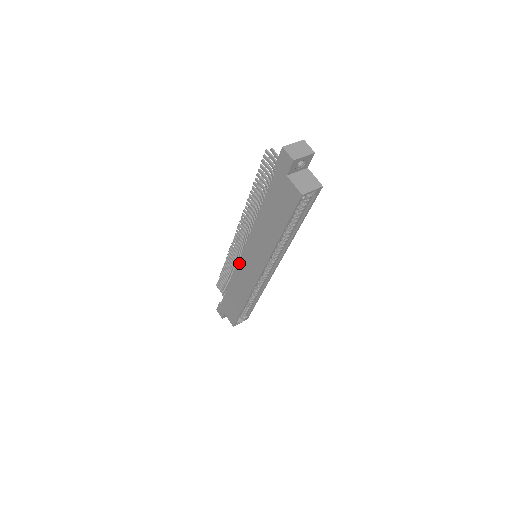
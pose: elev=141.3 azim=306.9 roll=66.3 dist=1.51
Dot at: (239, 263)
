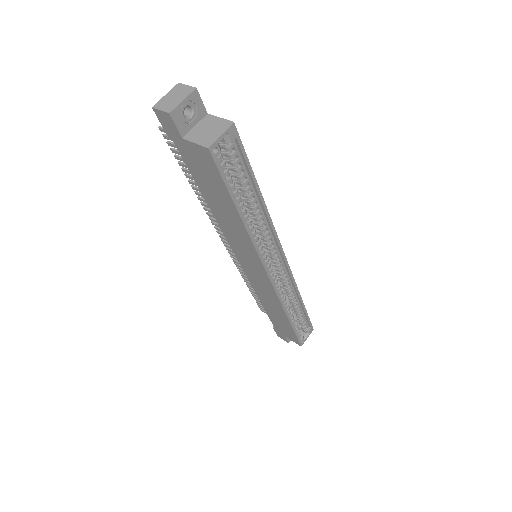
Dot at: (246, 275)
